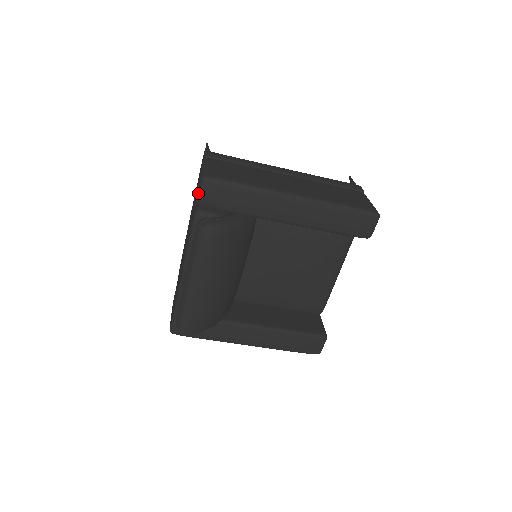
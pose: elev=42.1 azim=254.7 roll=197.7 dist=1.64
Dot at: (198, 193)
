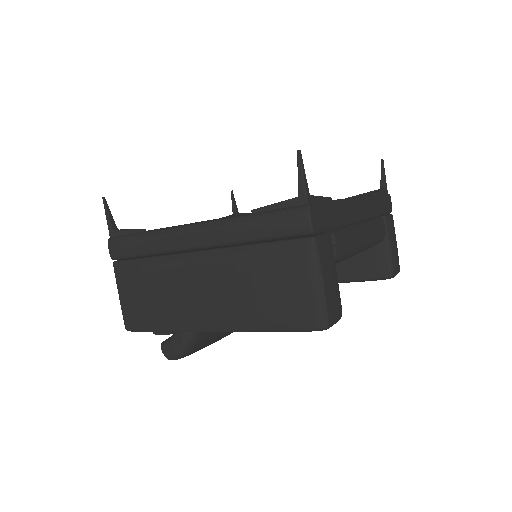
Dot at: occluded
